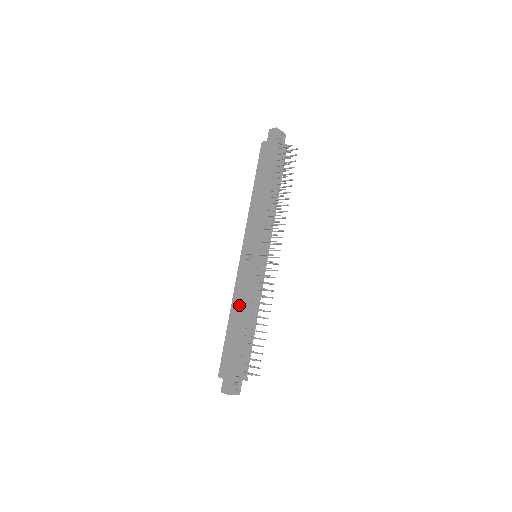
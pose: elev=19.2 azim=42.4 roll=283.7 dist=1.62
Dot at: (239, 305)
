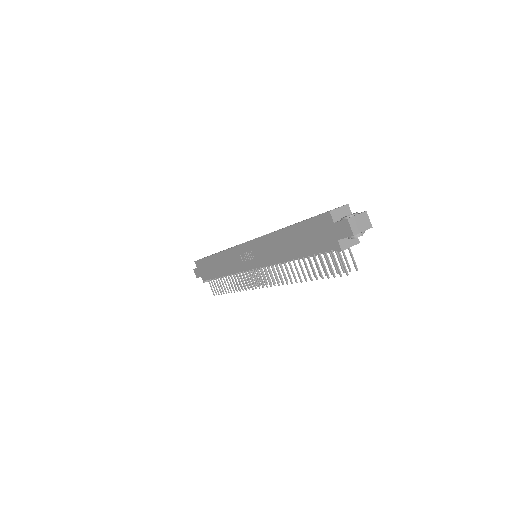
Dot at: (223, 263)
